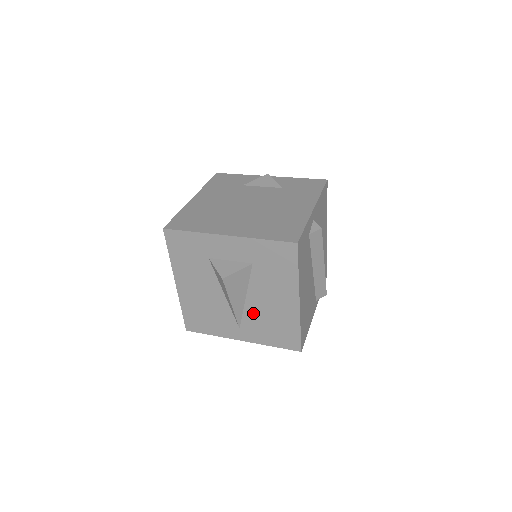
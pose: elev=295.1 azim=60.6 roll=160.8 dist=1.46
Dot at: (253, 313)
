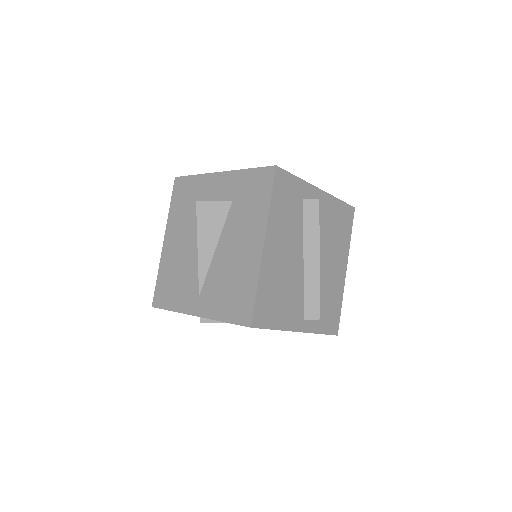
Dot at: (217, 270)
